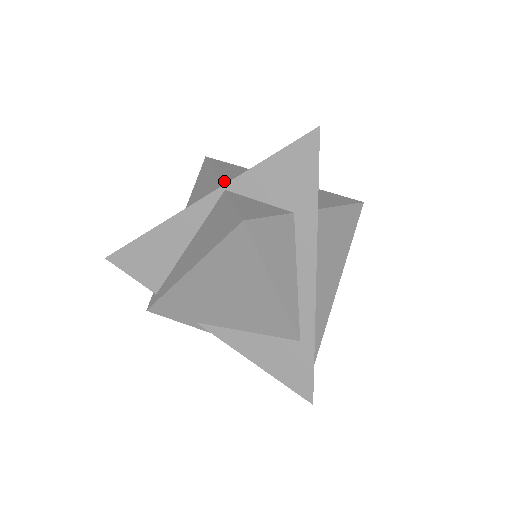
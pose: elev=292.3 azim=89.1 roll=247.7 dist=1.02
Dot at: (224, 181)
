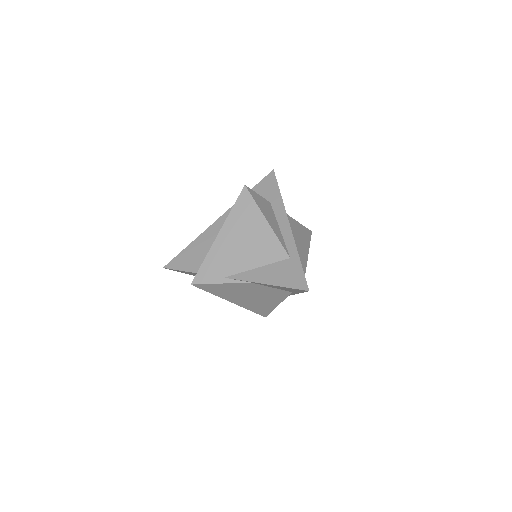
Dot at: occluded
